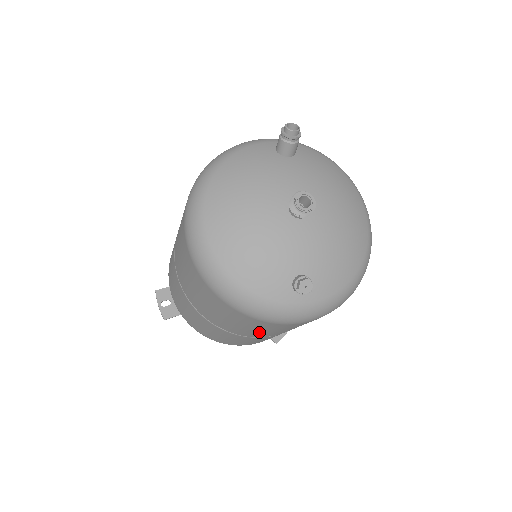
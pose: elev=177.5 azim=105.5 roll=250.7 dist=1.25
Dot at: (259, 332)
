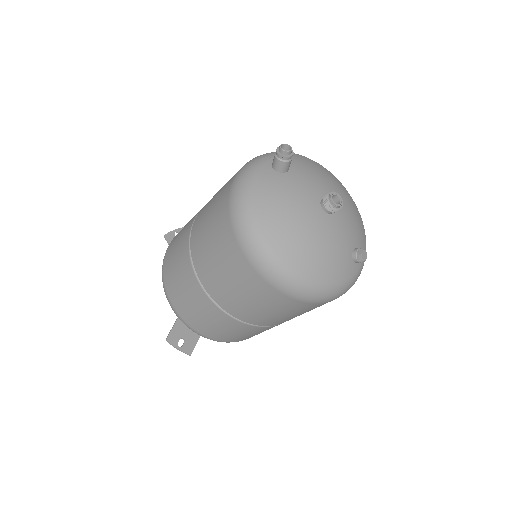
Dot at: occluded
